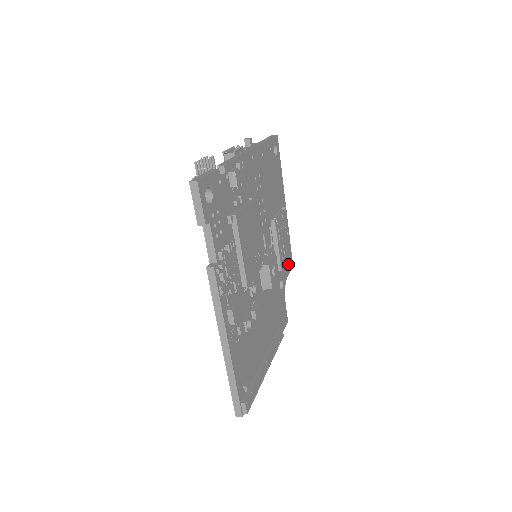
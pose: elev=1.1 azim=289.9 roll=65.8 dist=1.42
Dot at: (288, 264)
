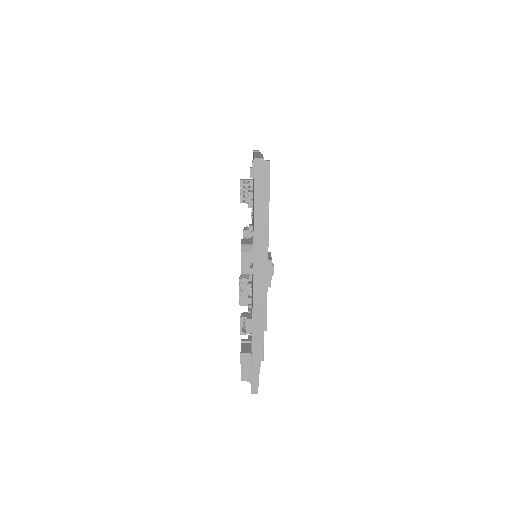
Dot at: occluded
